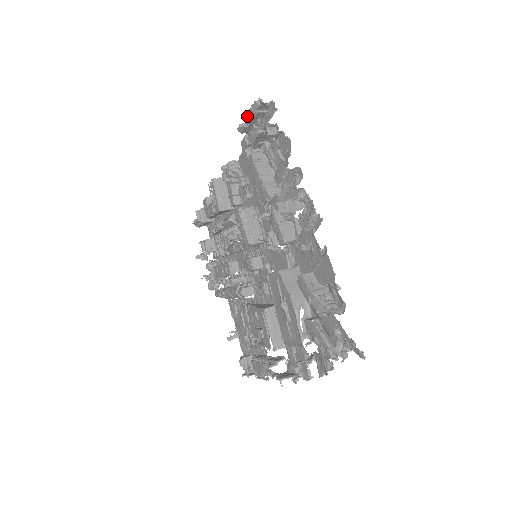
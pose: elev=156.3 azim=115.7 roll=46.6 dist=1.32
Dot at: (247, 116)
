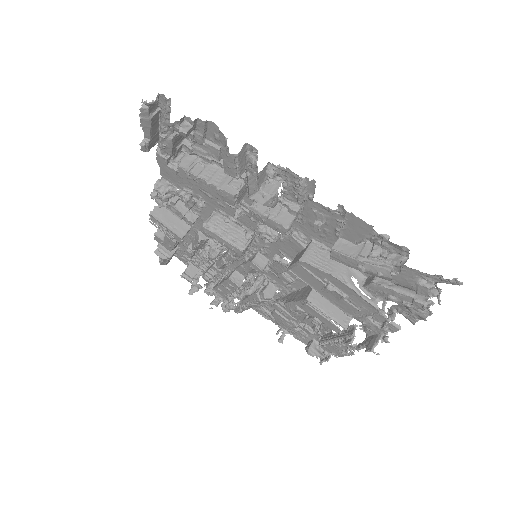
Dot at: occluded
